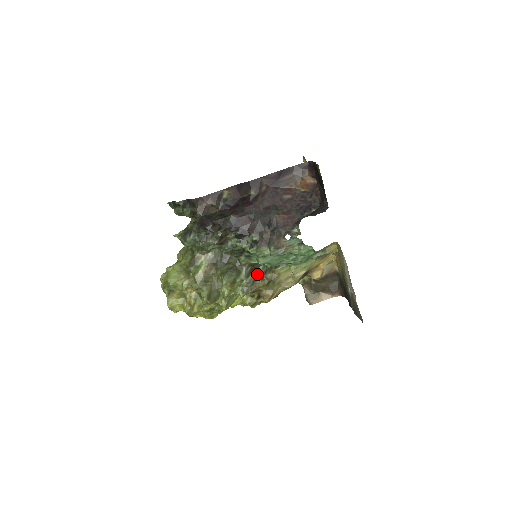
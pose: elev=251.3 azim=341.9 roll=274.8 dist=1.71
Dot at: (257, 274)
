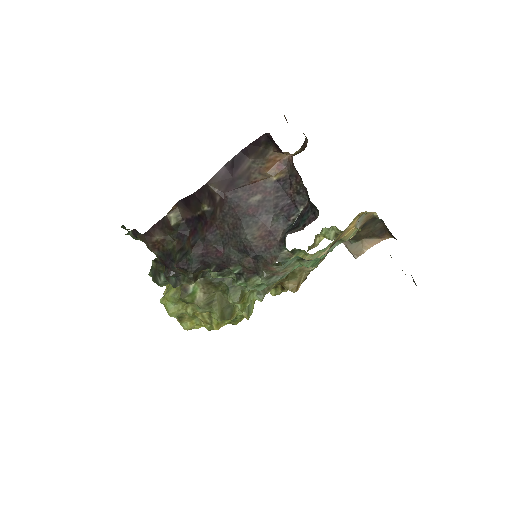
Dot at: occluded
